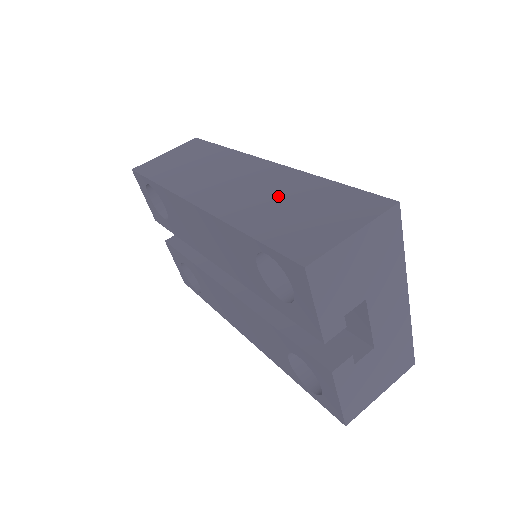
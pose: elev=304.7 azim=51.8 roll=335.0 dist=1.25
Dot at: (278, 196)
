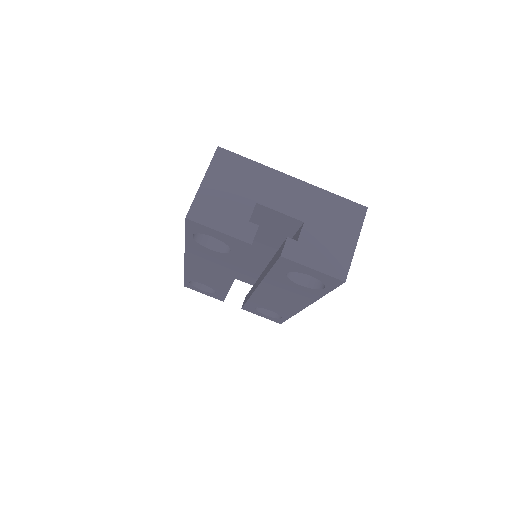
Dot at: occluded
